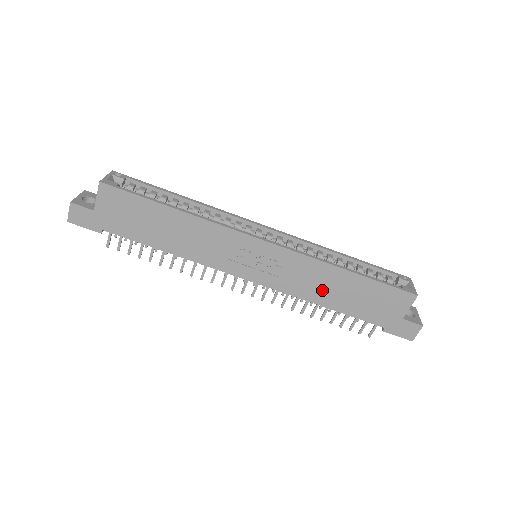
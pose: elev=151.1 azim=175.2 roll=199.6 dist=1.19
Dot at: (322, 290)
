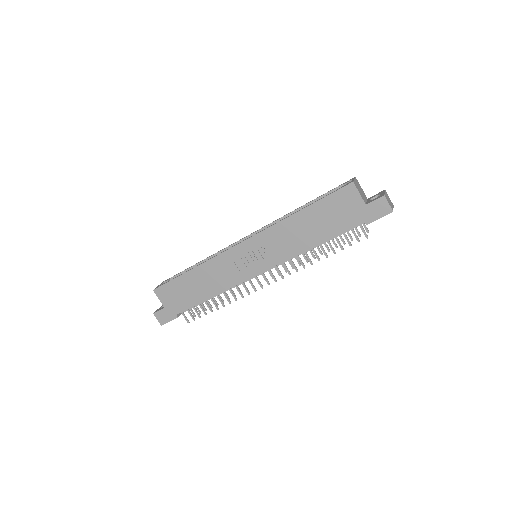
Dot at: (301, 238)
